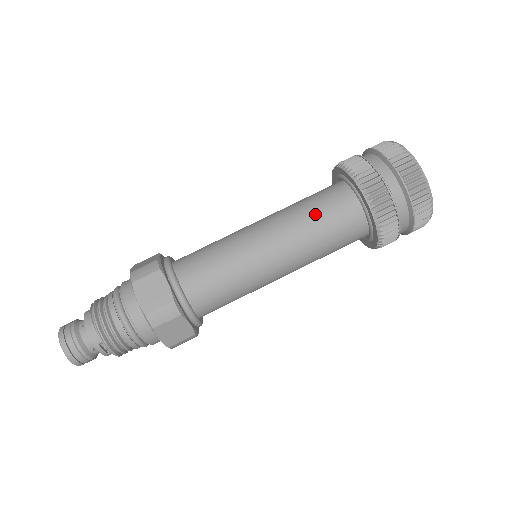
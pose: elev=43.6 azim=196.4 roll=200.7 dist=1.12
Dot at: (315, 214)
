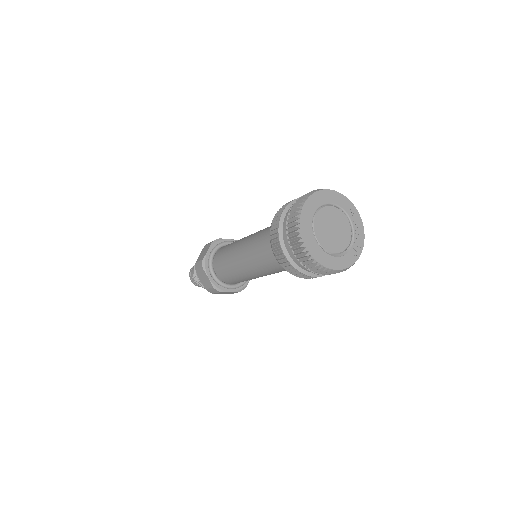
Dot at: (263, 256)
